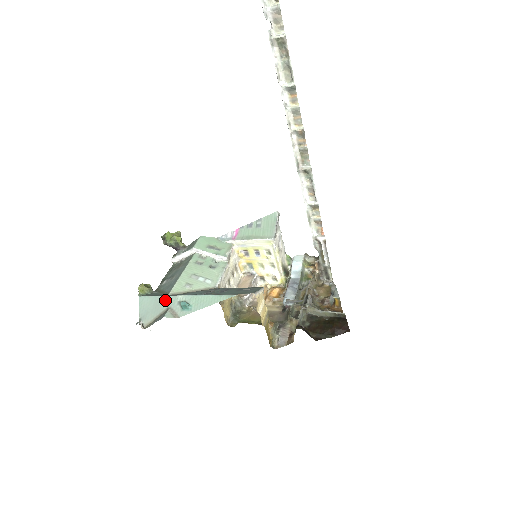
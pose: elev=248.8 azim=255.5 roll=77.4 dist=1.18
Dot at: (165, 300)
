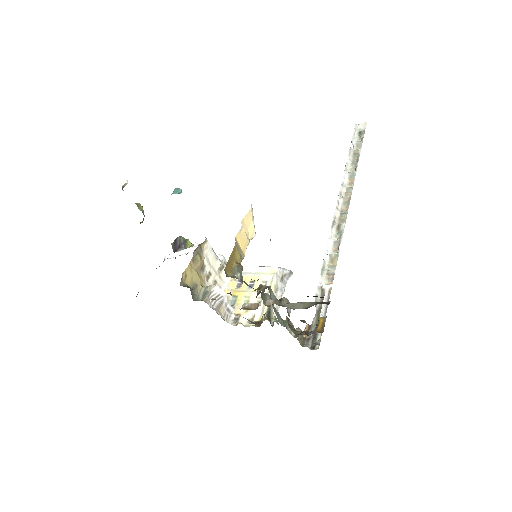
Dot at: occluded
